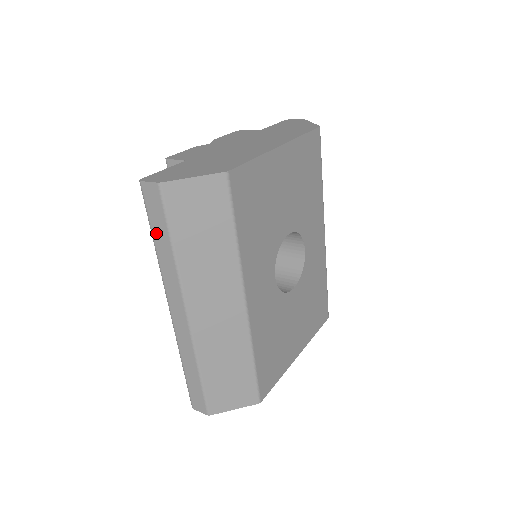
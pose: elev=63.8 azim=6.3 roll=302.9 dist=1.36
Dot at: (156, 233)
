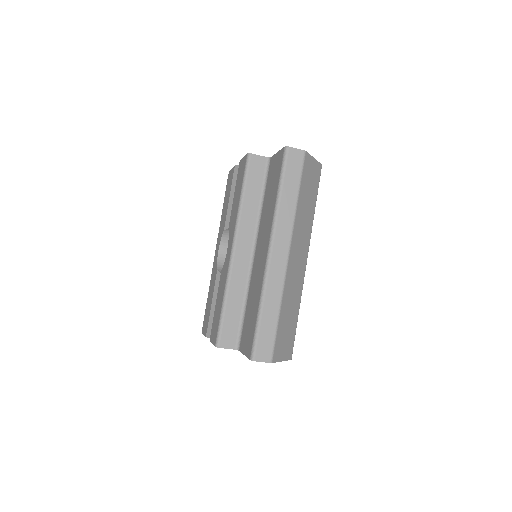
Dot at: (287, 185)
